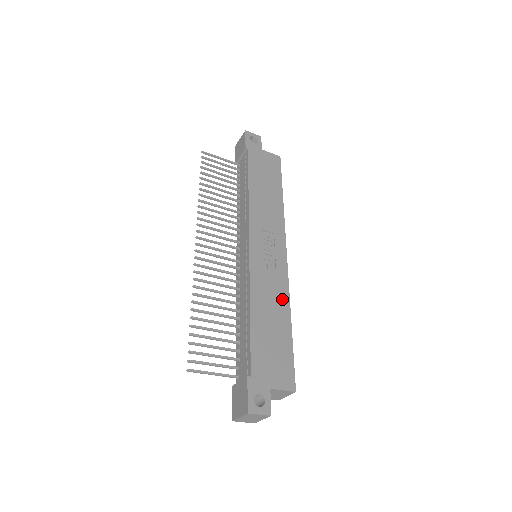
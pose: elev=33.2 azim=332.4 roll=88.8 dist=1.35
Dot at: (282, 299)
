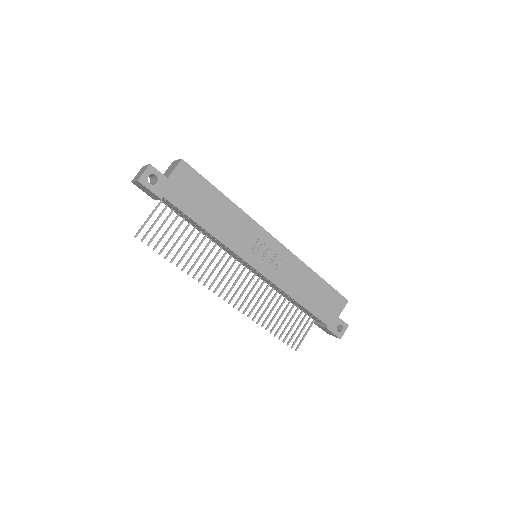
Dot at: (301, 270)
